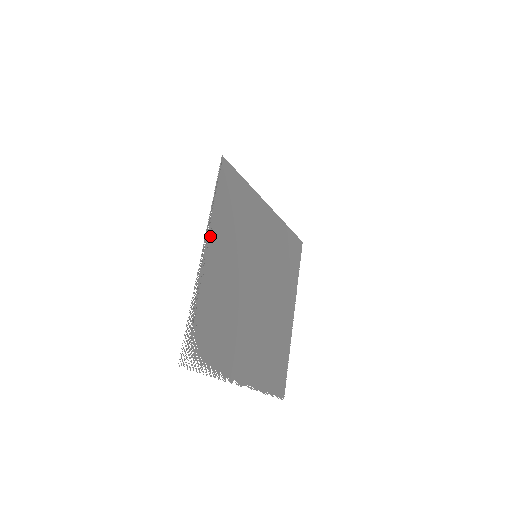
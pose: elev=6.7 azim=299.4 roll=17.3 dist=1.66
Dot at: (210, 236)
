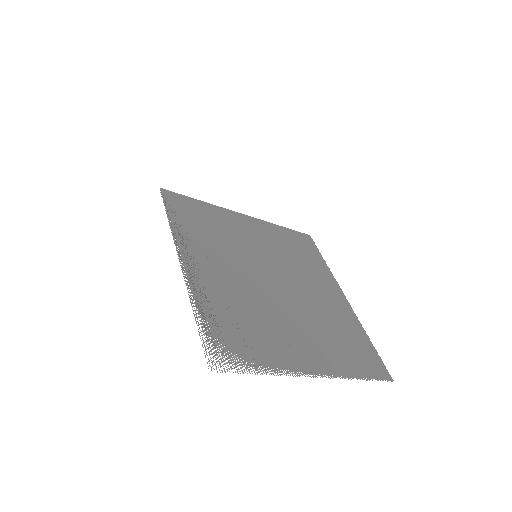
Dot at: (183, 250)
